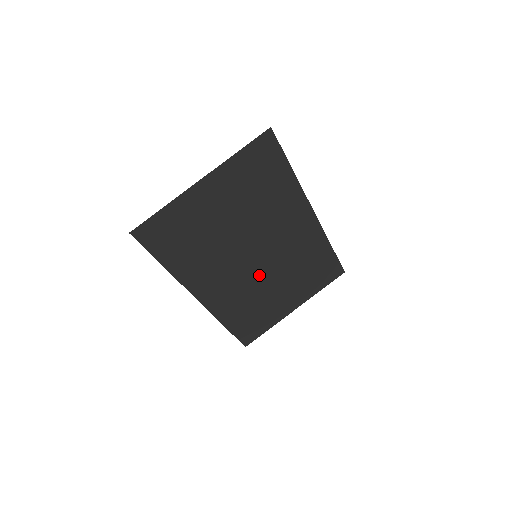
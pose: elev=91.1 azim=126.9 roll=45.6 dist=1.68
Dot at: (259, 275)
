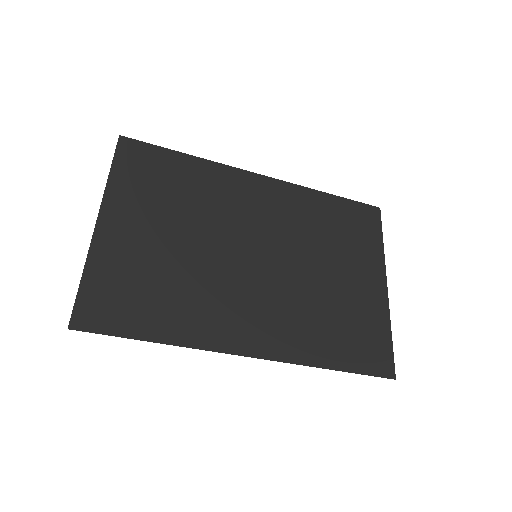
Dot at: (288, 275)
